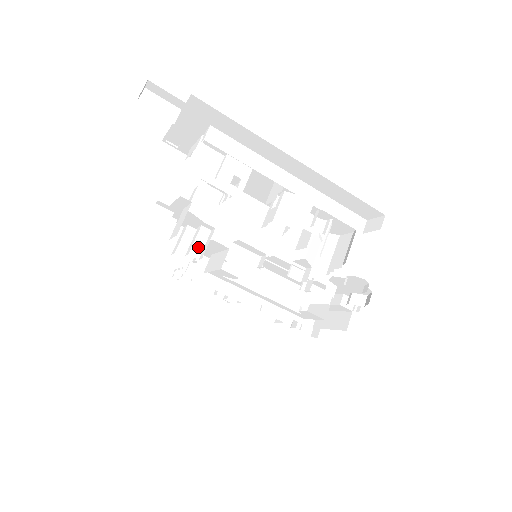
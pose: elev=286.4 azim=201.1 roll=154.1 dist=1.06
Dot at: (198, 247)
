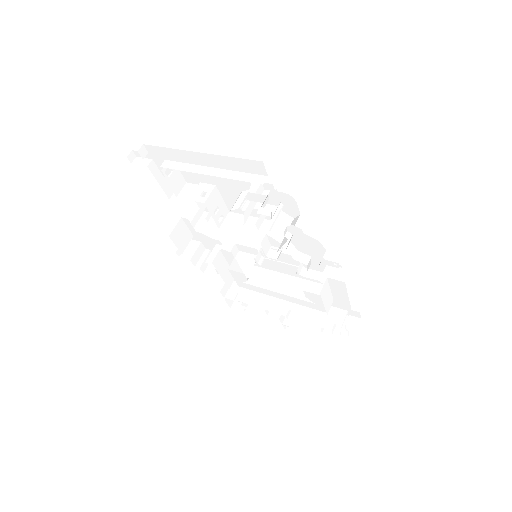
Dot at: (212, 257)
